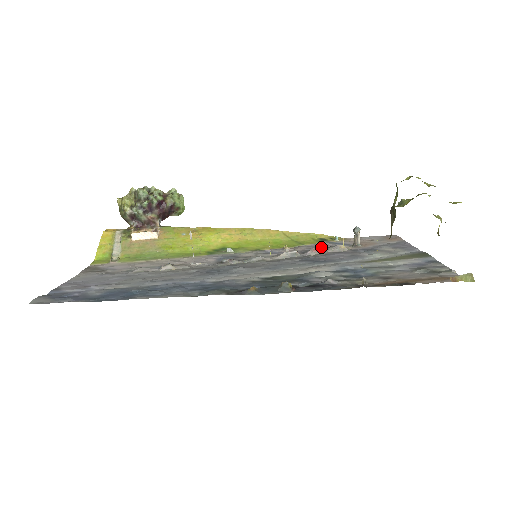
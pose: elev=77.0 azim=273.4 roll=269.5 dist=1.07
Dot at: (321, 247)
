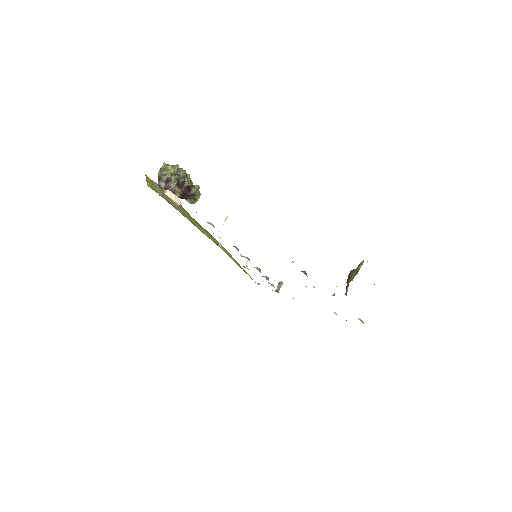
Dot at: occluded
